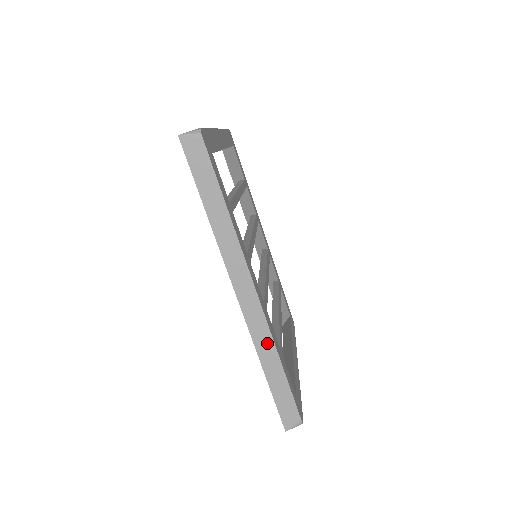
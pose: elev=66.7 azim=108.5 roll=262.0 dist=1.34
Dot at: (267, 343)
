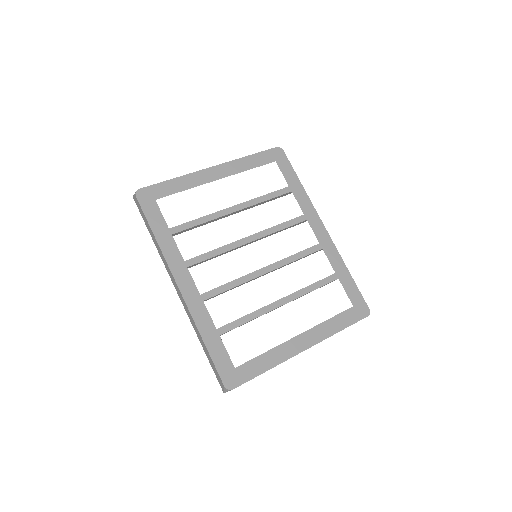
Dot at: (194, 324)
